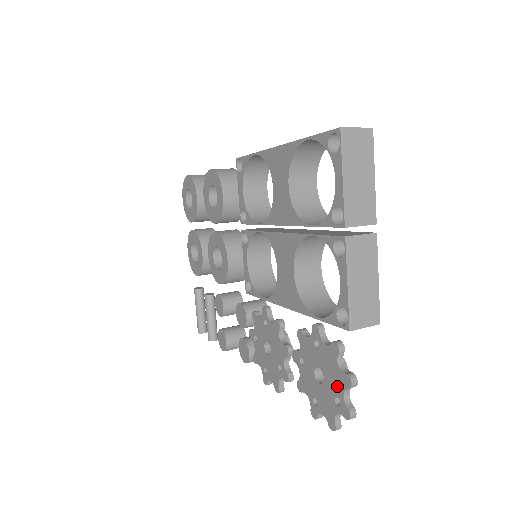
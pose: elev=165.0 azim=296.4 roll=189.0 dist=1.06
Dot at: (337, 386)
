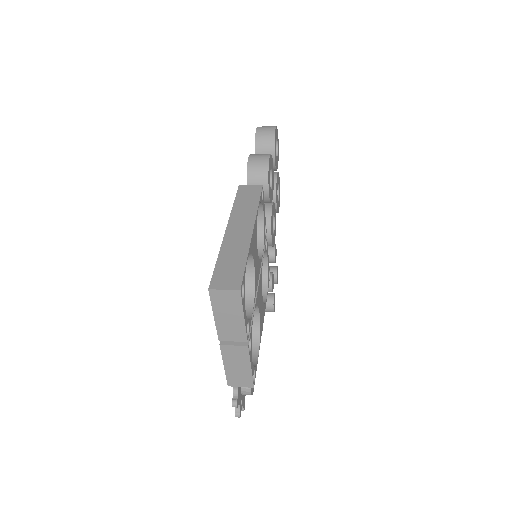
Dot at: occluded
